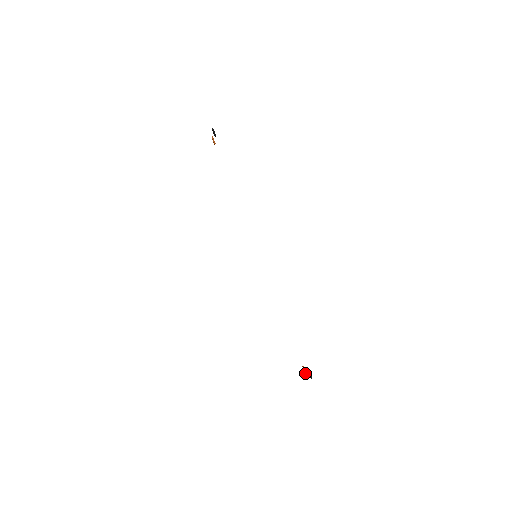
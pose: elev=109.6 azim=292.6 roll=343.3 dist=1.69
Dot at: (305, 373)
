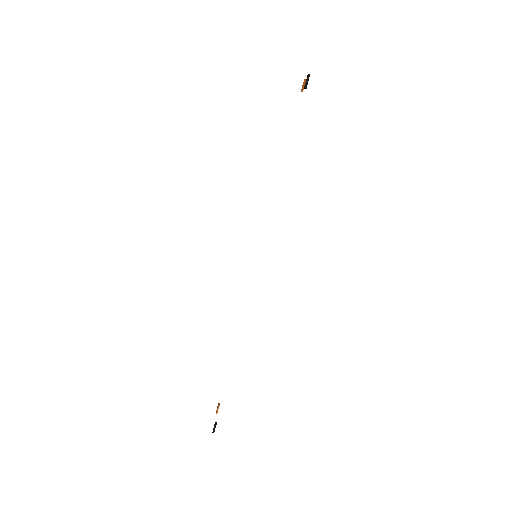
Dot at: (216, 412)
